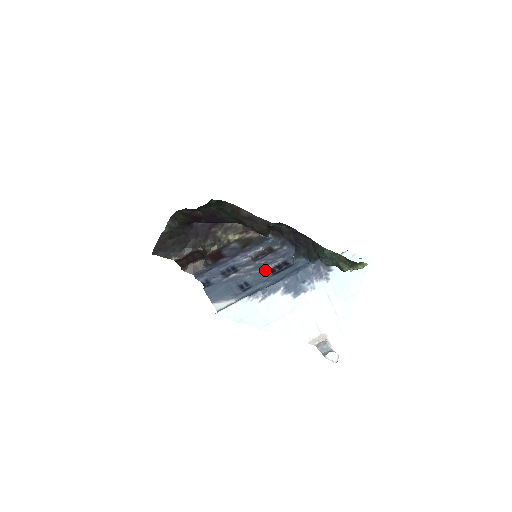
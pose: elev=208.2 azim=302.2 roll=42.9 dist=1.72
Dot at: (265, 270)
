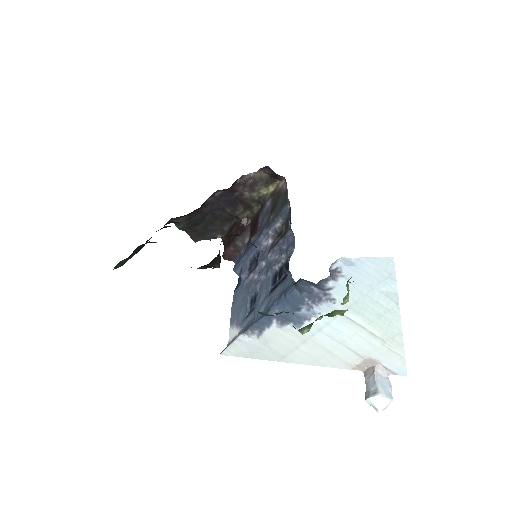
Dot at: (268, 278)
